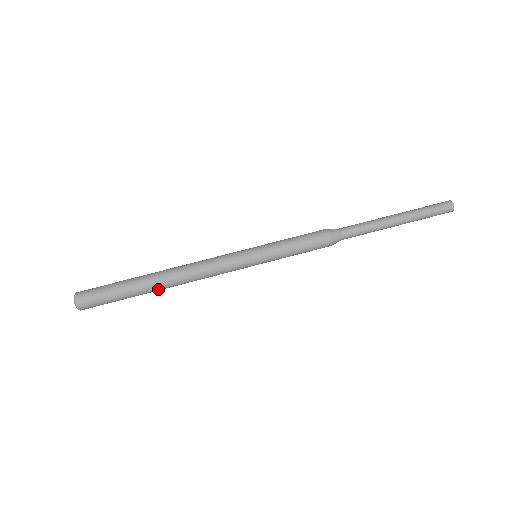
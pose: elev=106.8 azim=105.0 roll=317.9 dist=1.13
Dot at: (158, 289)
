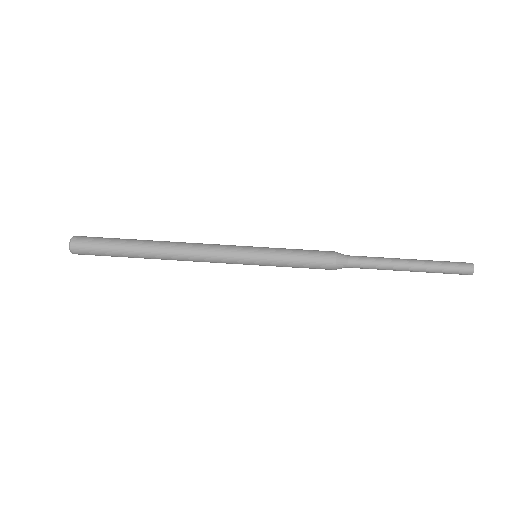
Dot at: (151, 255)
